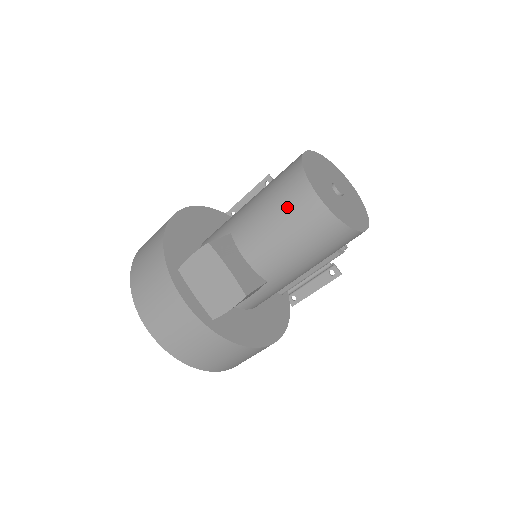
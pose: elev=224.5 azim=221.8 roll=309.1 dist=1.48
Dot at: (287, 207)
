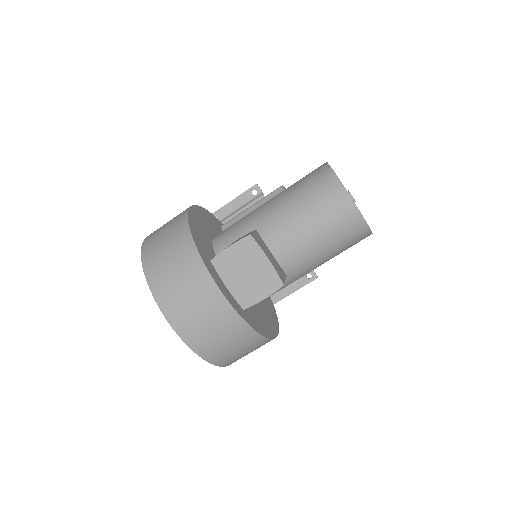
Dot at: (321, 207)
